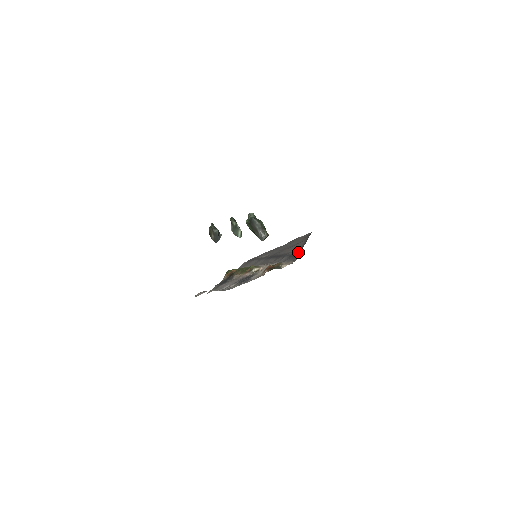
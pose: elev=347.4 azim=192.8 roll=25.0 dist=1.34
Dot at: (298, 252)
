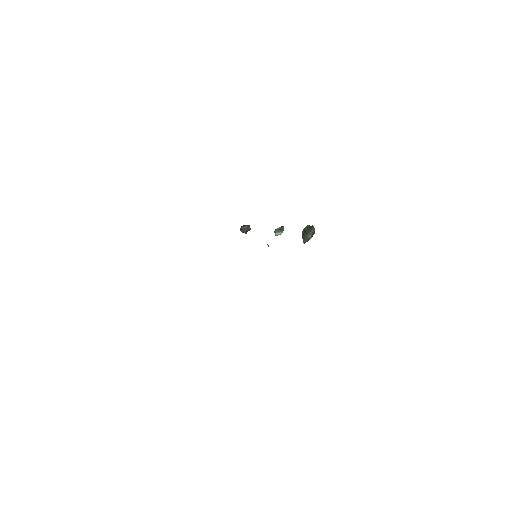
Dot at: occluded
